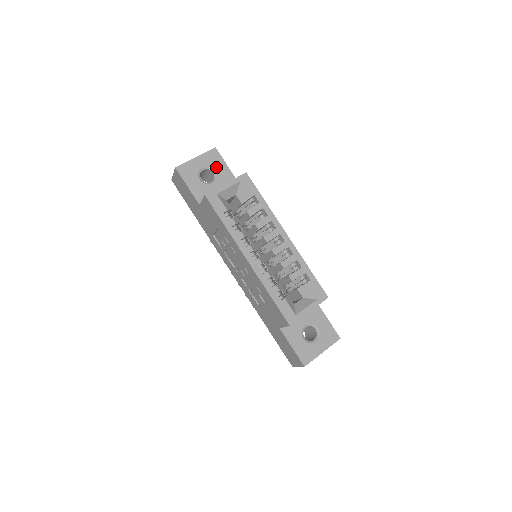
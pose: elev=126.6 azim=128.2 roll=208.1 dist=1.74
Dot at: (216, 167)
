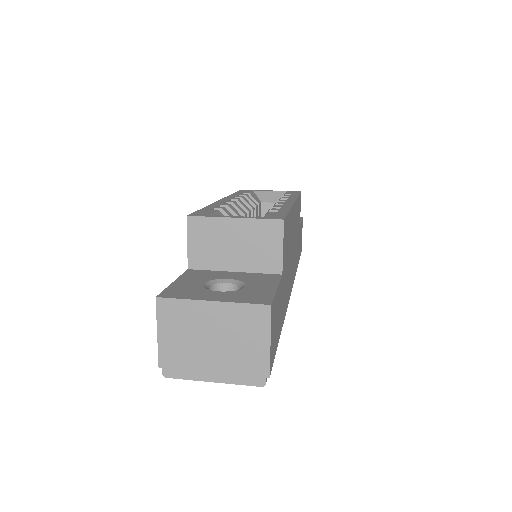
Dot at: occluded
